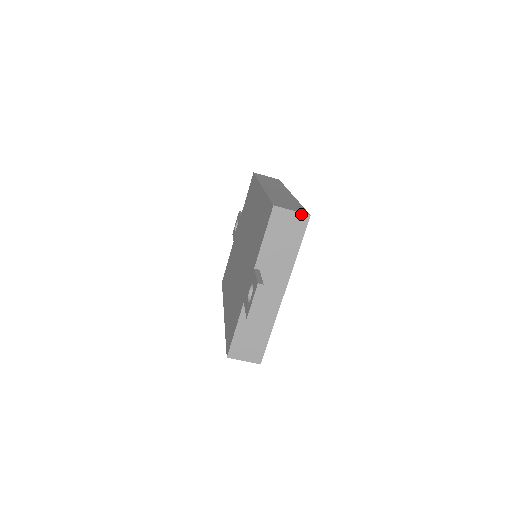
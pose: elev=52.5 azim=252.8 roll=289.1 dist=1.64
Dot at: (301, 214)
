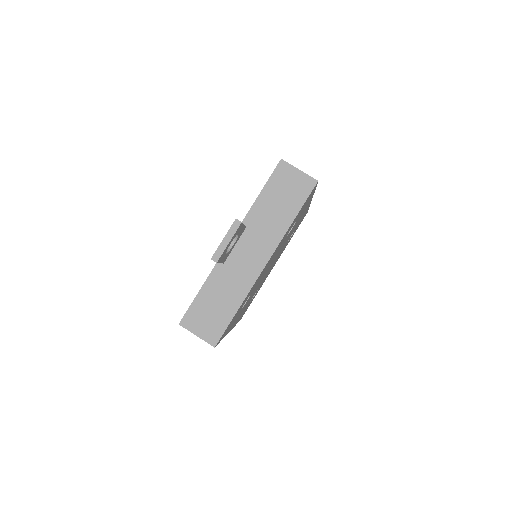
Dot at: (308, 177)
